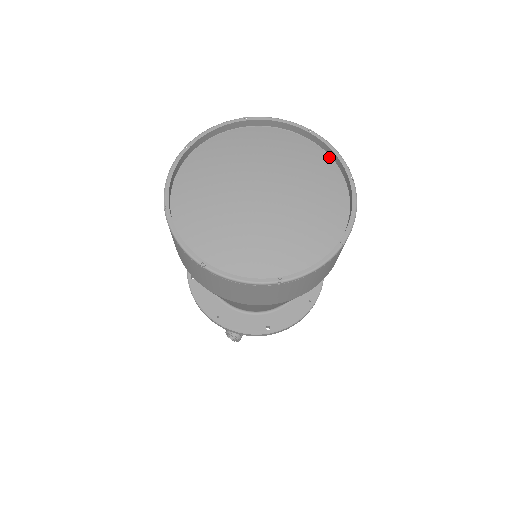
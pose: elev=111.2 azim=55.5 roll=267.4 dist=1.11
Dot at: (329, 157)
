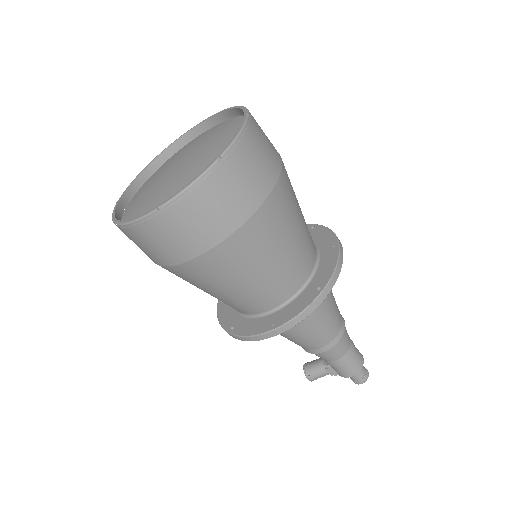
Dot at: (244, 142)
